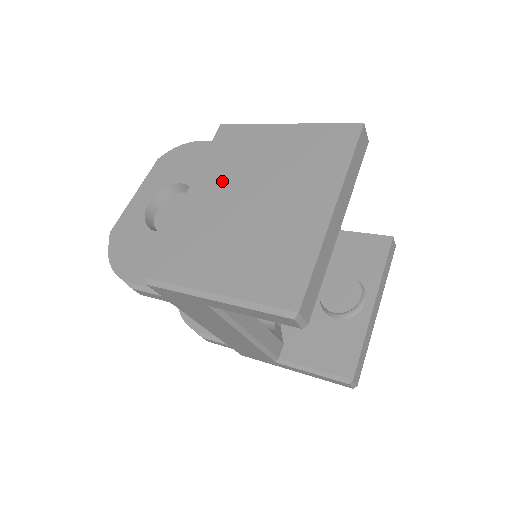
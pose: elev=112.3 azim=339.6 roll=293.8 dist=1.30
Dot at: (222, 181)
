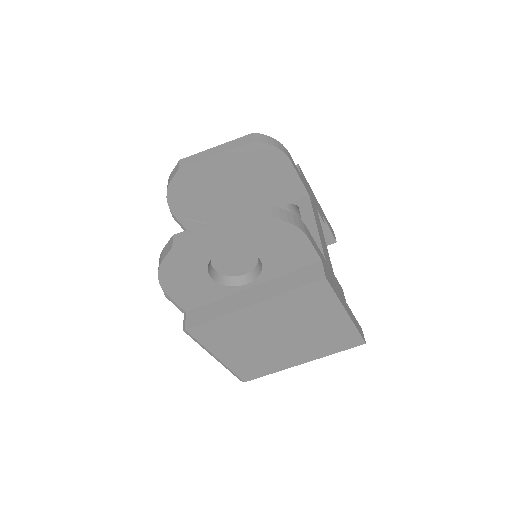
Dot at: (280, 316)
